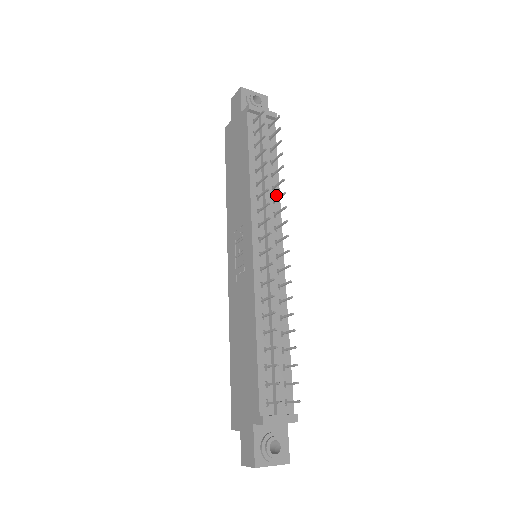
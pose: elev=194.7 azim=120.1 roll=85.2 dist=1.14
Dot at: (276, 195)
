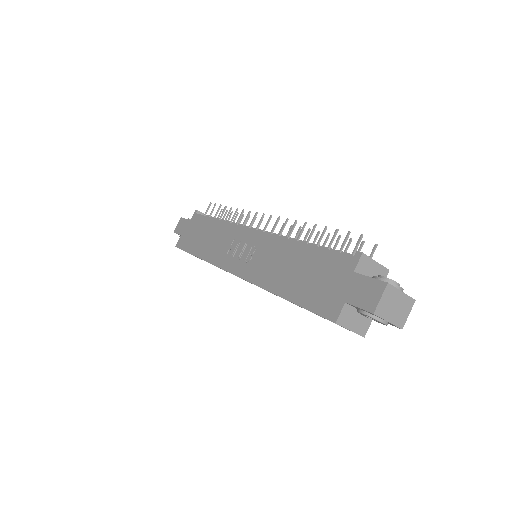
Dot at: occluded
